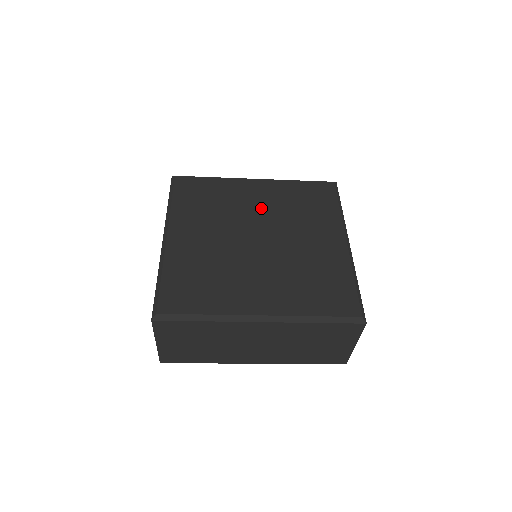
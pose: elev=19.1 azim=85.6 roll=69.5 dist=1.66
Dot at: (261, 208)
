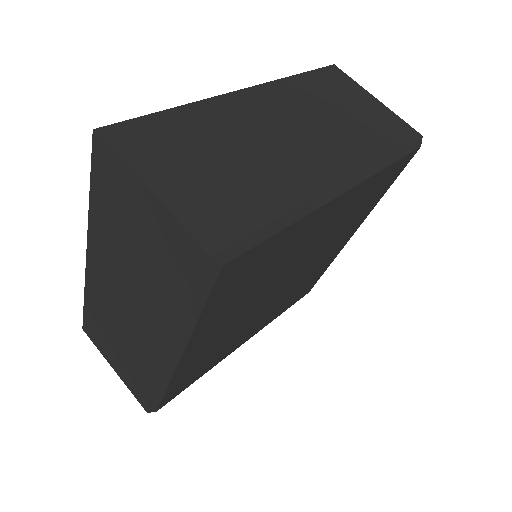
Dot at: (314, 244)
